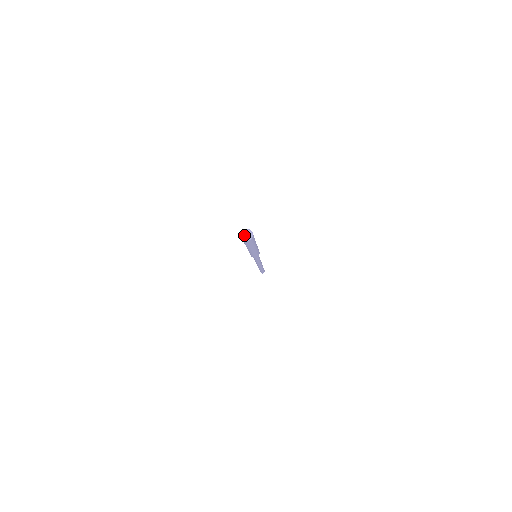
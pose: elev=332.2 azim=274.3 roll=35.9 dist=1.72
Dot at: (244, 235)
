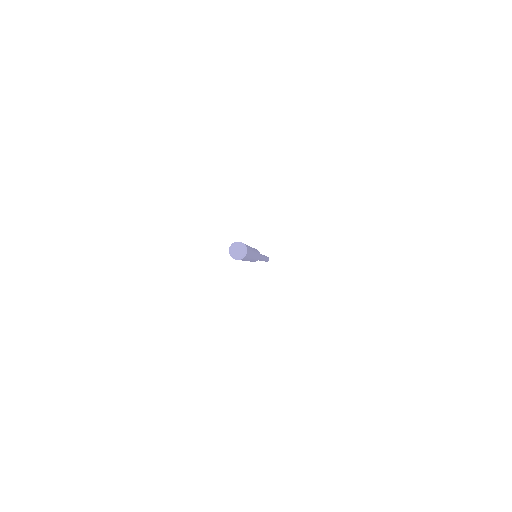
Dot at: (233, 251)
